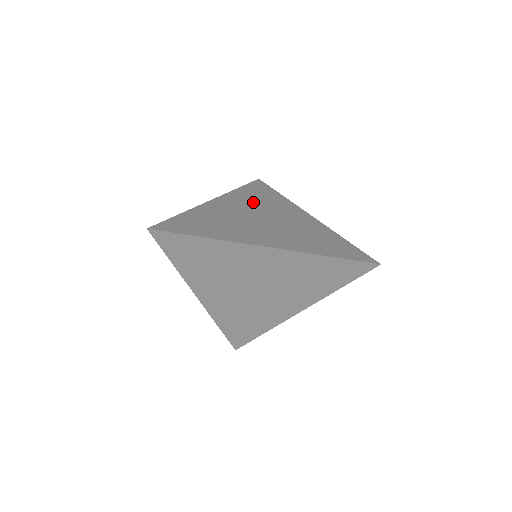
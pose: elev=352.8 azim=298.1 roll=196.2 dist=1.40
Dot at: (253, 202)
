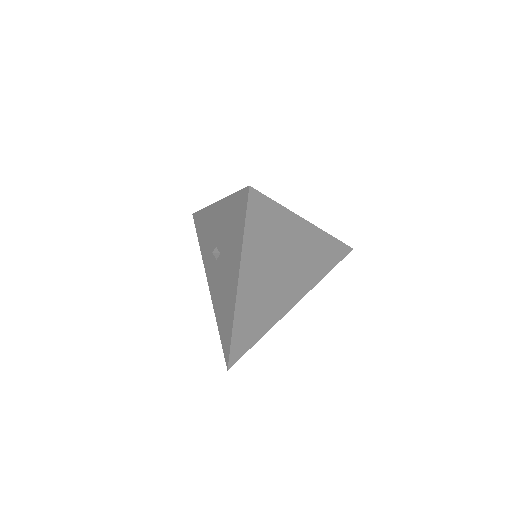
Dot at: occluded
